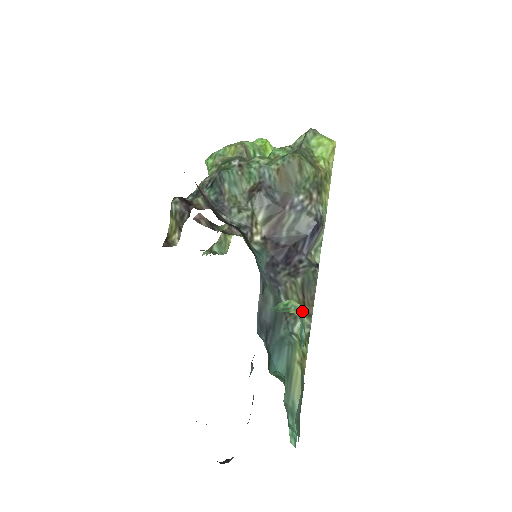
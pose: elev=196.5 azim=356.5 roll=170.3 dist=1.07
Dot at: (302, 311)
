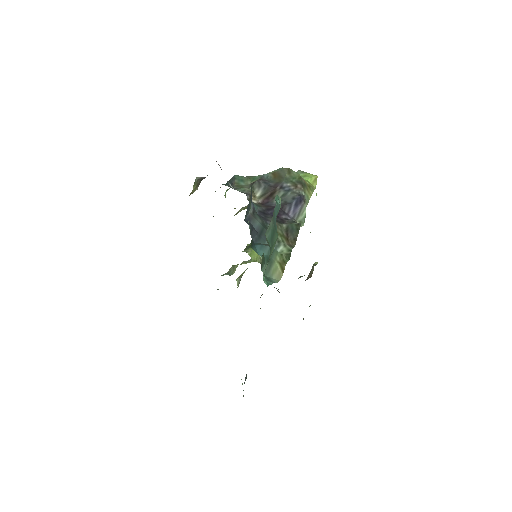
Dot at: (279, 197)
